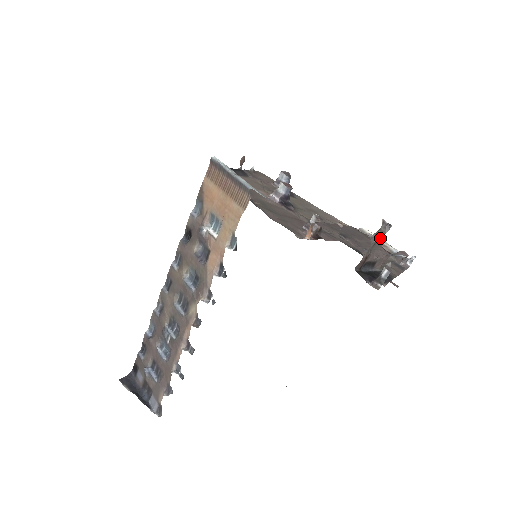
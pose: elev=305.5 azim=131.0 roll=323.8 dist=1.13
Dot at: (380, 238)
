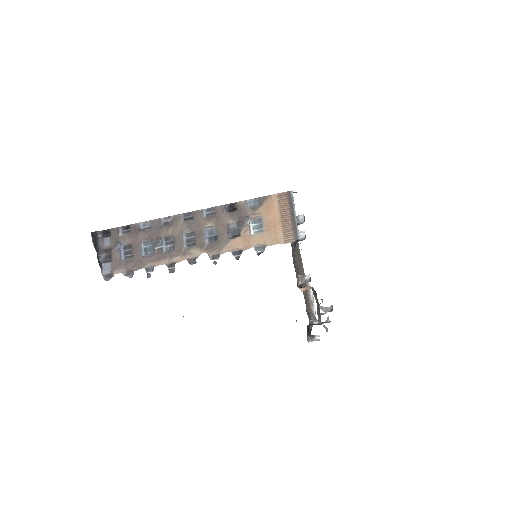
Dot at: (313, 297)
